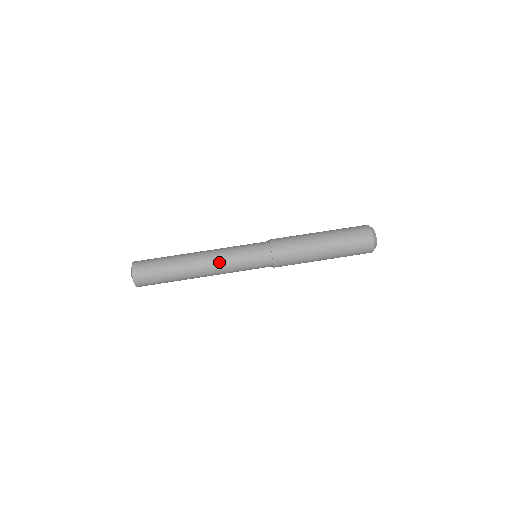
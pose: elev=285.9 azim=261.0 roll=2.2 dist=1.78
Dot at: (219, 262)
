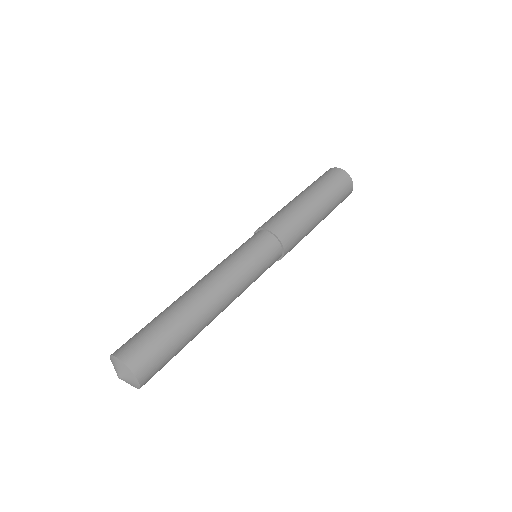
Dot at: (219, 272)
